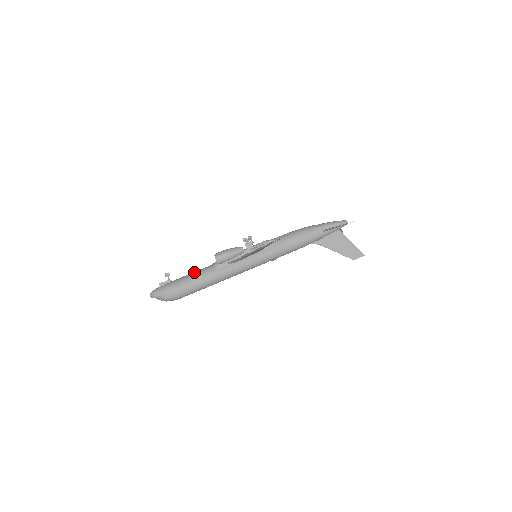
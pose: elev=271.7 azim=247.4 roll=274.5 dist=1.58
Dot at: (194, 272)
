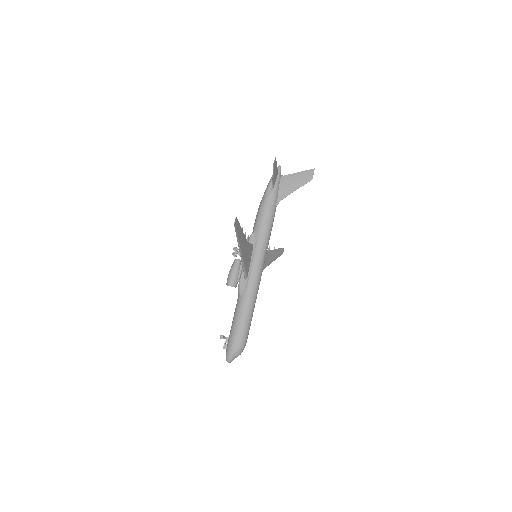
Dot at: (234, 314)
